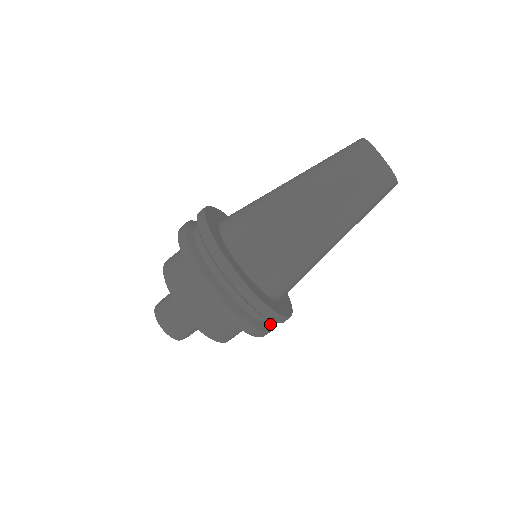
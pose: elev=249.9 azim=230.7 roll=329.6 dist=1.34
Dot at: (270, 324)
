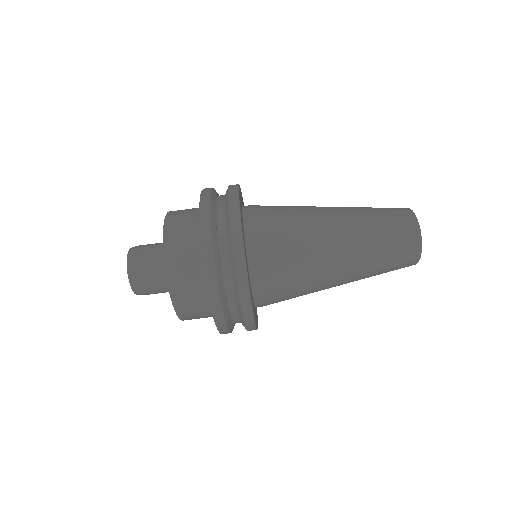
Dot at: occluded
